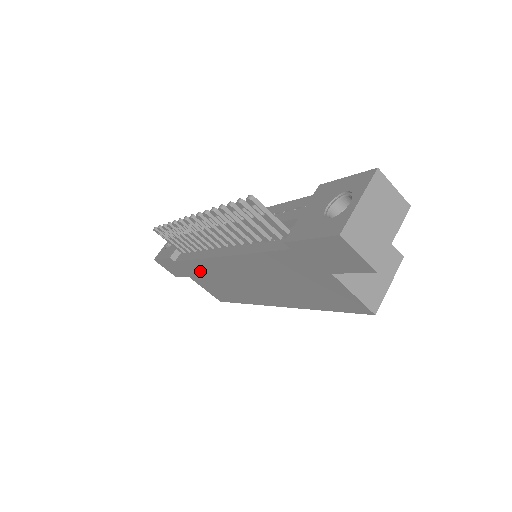
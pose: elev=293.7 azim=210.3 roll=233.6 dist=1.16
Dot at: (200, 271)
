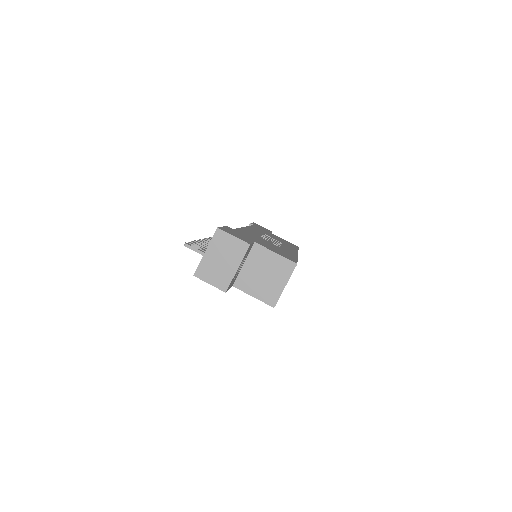
Dot at: occluded
